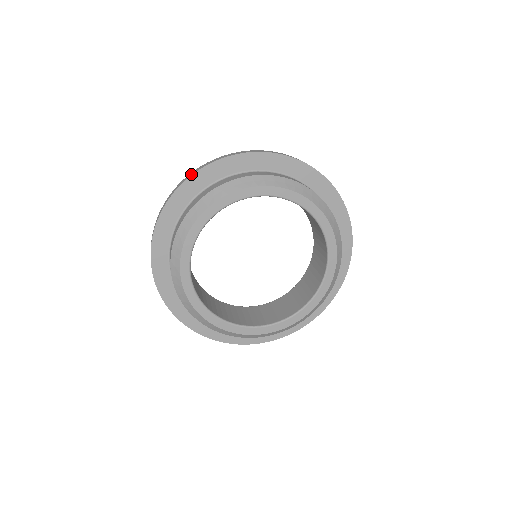
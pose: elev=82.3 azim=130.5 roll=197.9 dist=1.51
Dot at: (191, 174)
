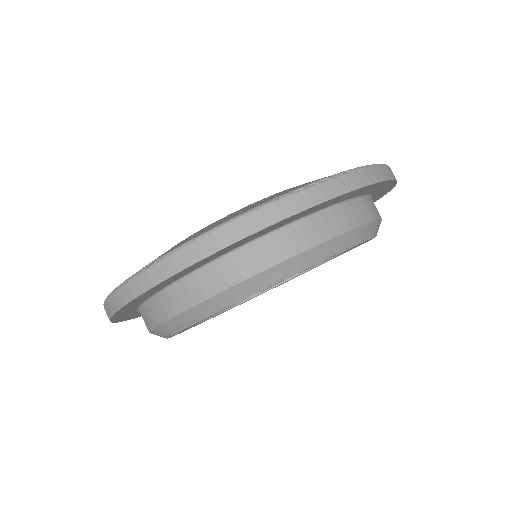
Dot at: (231, 239)
